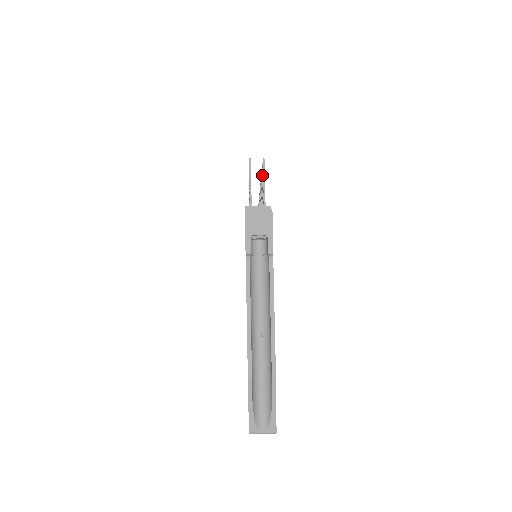
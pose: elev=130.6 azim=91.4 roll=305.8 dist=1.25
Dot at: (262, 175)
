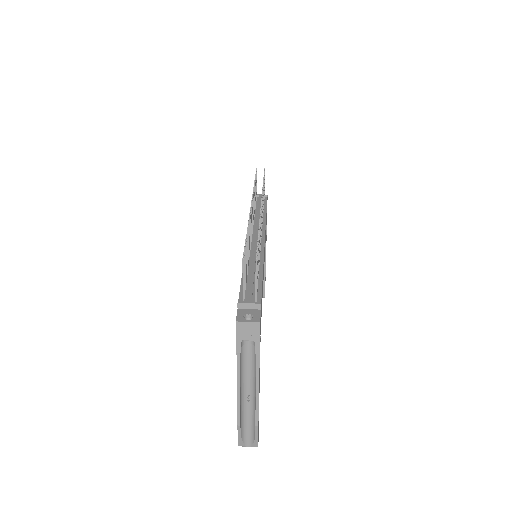
Dot at: occluded
